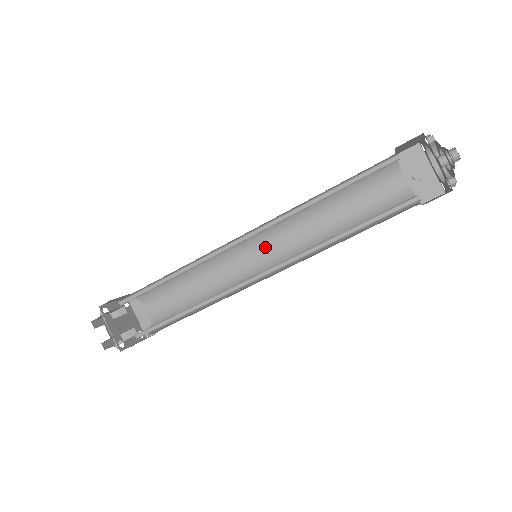
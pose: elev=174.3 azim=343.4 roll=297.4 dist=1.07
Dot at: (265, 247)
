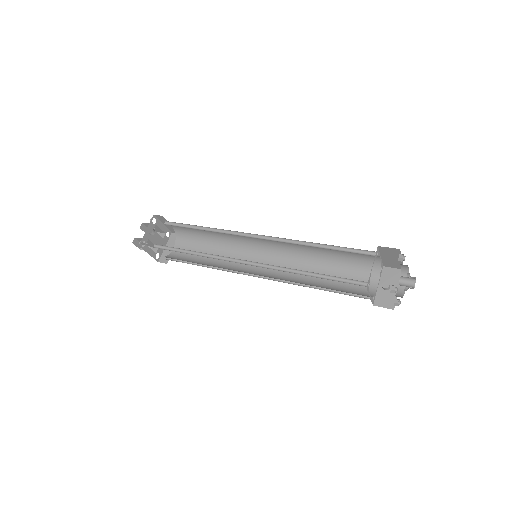
Dot at: (267, 261)
